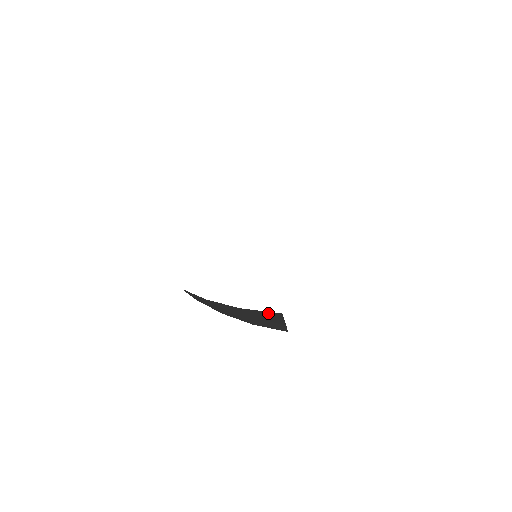
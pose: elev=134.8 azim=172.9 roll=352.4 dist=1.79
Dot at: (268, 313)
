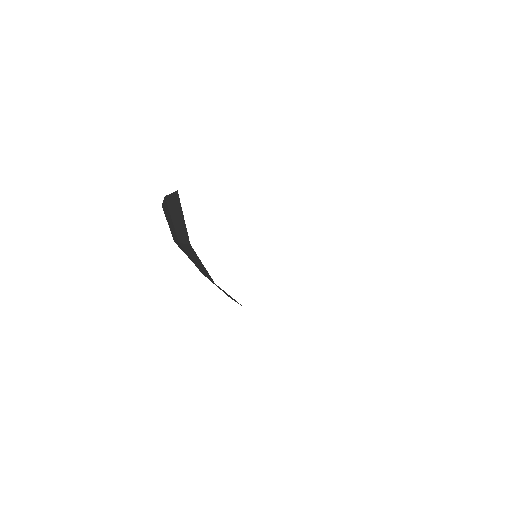
Dot at: (174, 197)
